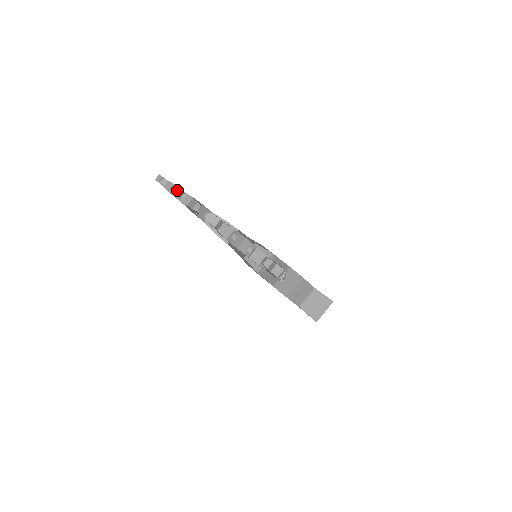
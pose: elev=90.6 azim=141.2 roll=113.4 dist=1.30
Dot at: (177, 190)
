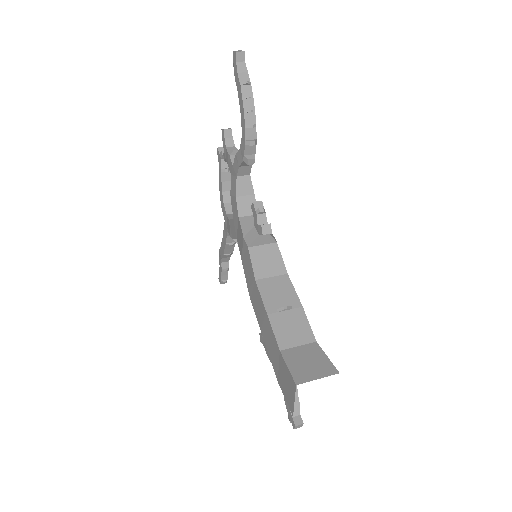
Dot at: occluded
